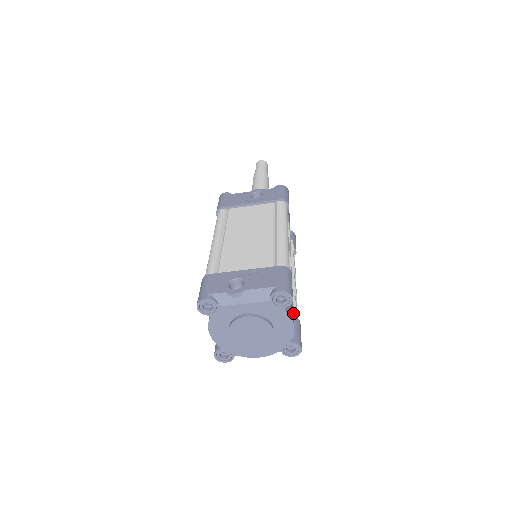
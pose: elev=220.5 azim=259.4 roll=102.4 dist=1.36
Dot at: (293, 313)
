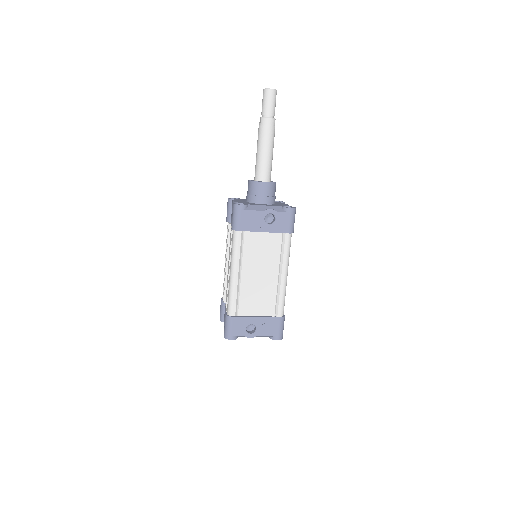
Dot at: occluded
